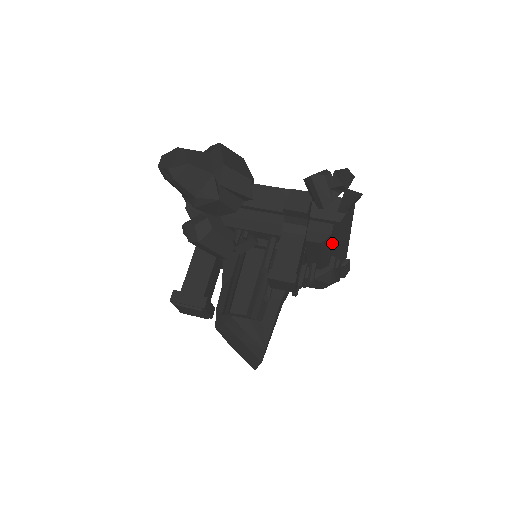
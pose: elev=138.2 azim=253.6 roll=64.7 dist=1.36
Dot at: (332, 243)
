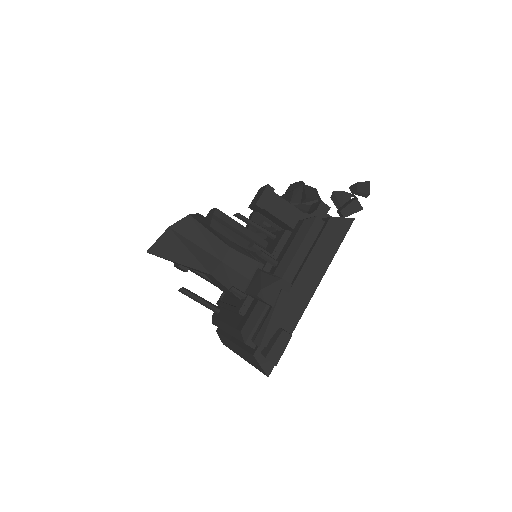
Dot at: (306, 257)
